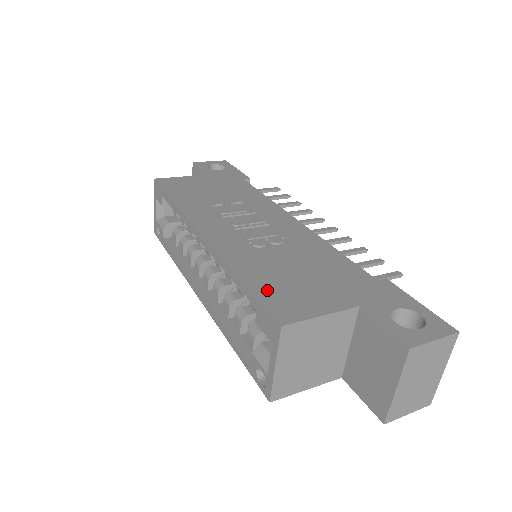
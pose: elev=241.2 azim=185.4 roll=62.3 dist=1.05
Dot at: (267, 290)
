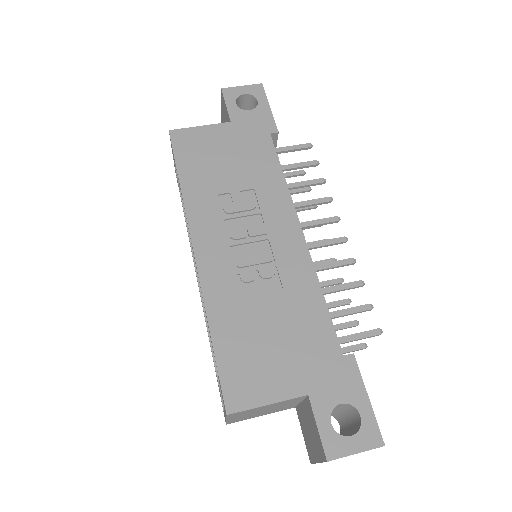
Dot at: (230, 360)
